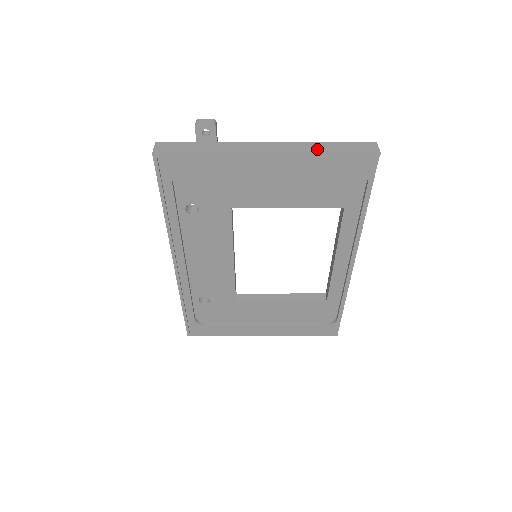
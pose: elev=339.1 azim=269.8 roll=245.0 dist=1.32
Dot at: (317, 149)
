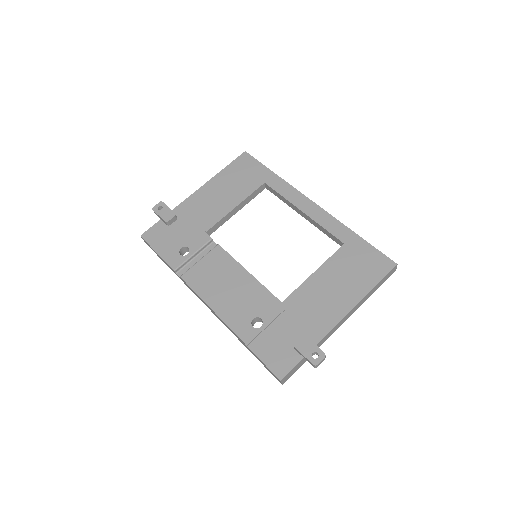
Dot at: occluded
